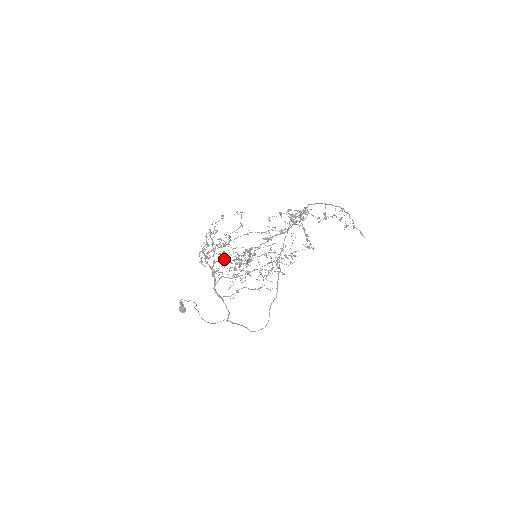
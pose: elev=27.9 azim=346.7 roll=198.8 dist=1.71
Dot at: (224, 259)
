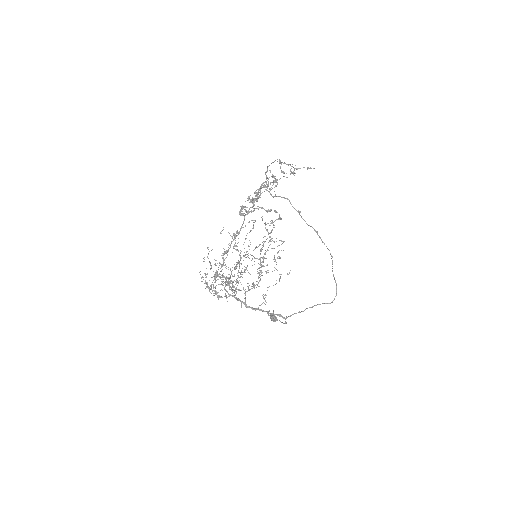
Dot at: occluded
